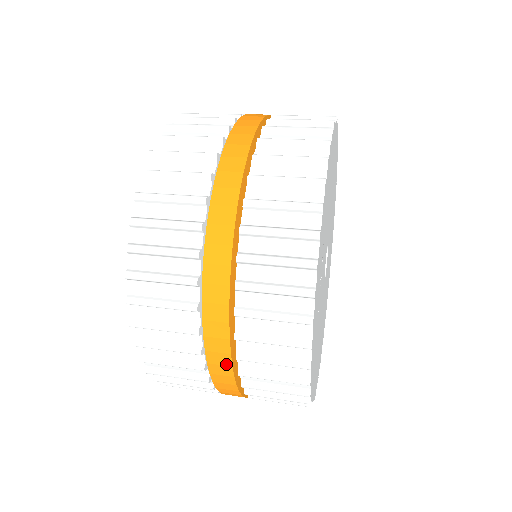
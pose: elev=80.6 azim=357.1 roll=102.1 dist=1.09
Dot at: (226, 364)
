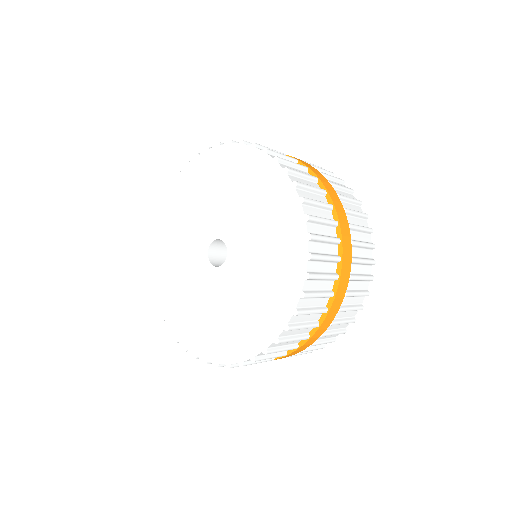
Dot at: occluded
